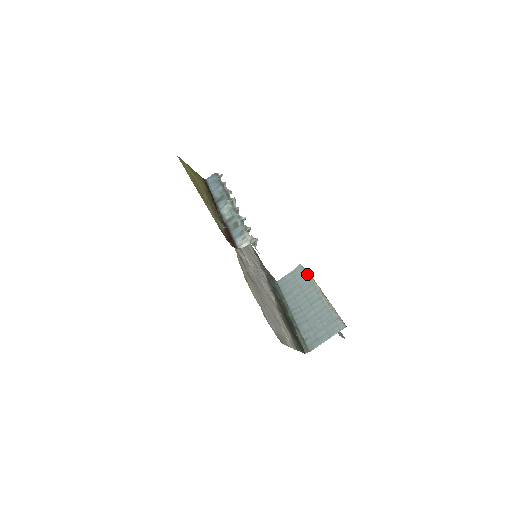
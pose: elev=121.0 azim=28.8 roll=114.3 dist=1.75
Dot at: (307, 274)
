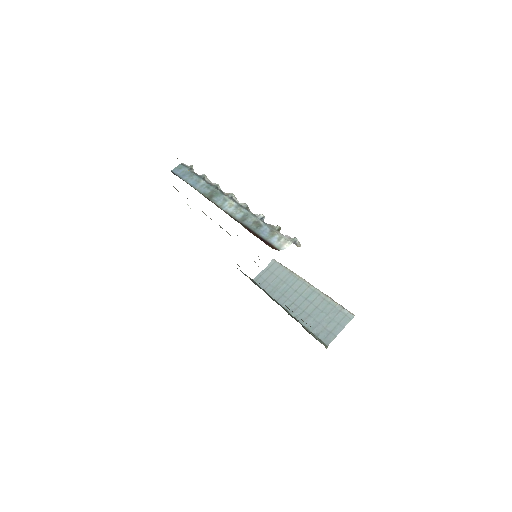
Dot at: (287, 269)
